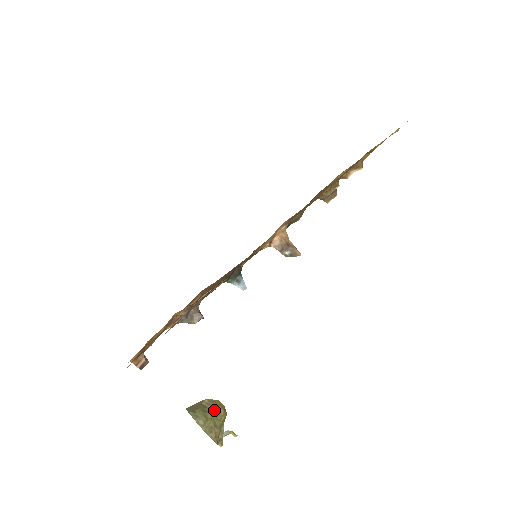
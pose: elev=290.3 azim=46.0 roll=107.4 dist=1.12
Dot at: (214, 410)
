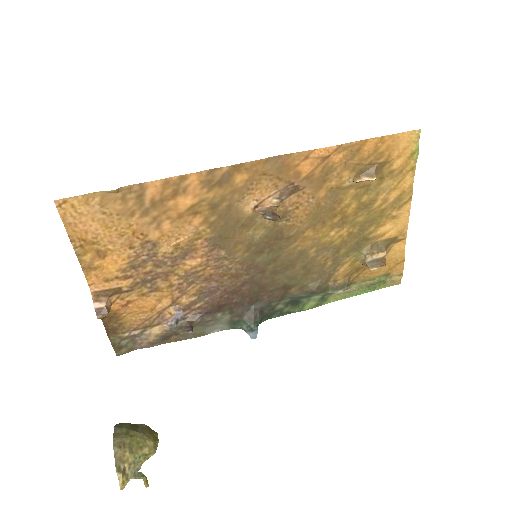
Dot at: (143, 433)
